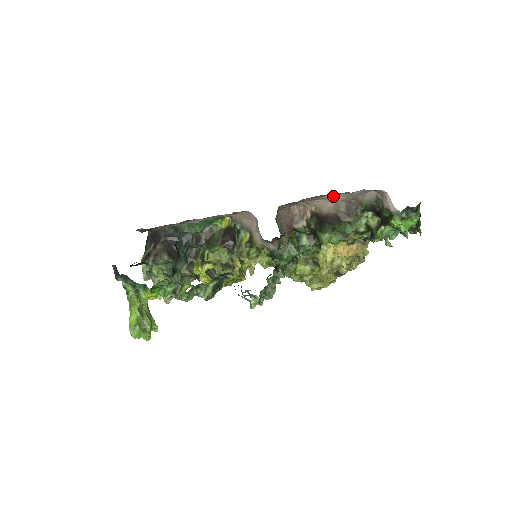
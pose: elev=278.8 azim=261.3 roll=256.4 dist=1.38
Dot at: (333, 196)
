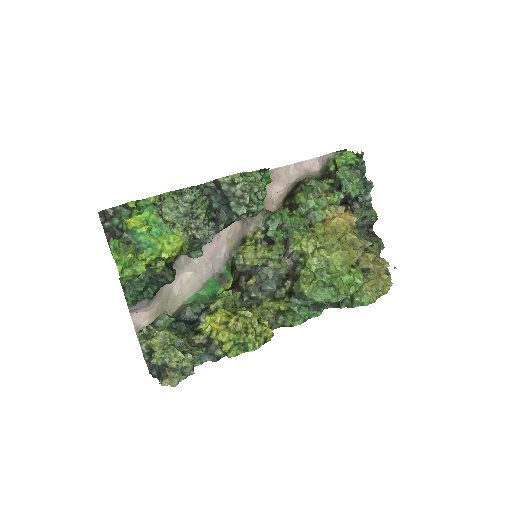
Dot at: (287, 180)
